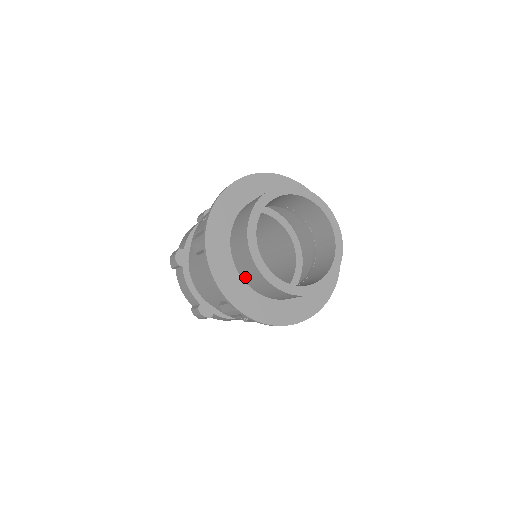
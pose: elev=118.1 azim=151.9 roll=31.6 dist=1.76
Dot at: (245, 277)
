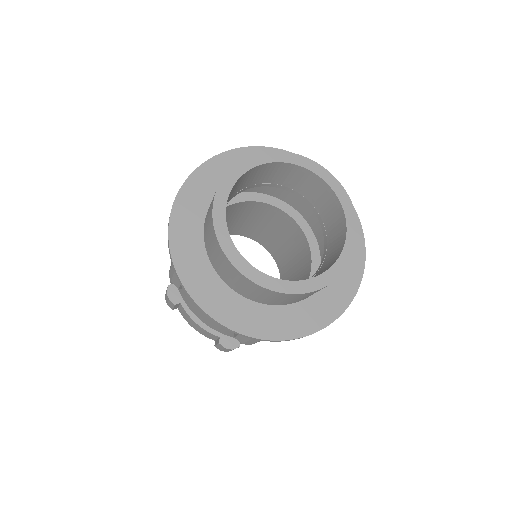
Dot at: (245, 294)
